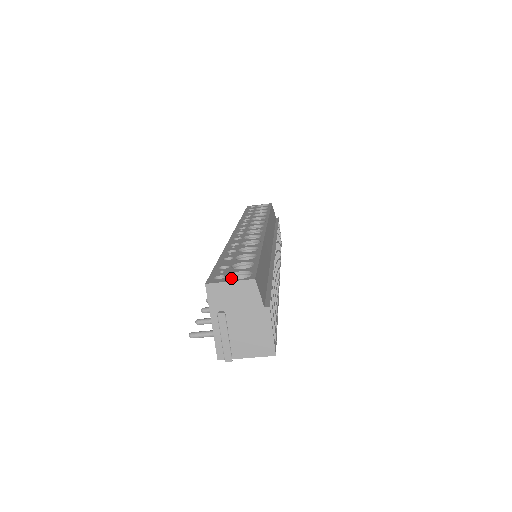
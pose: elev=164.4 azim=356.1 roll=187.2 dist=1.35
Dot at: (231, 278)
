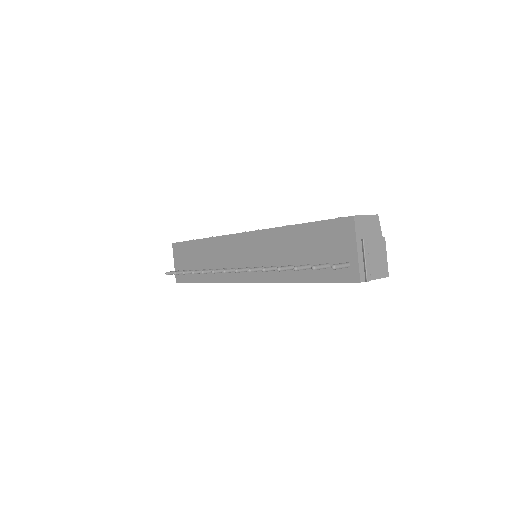
Dot at: occluded
